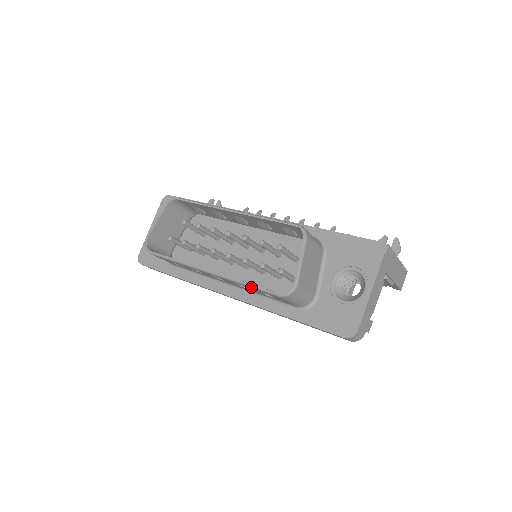
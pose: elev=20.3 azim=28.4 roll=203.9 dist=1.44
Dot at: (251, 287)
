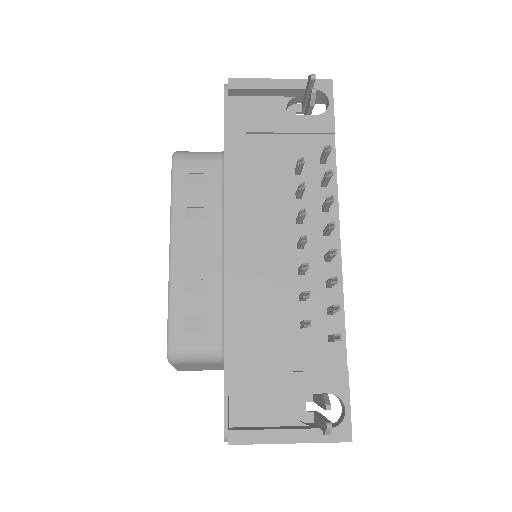
Dot at: occluded
